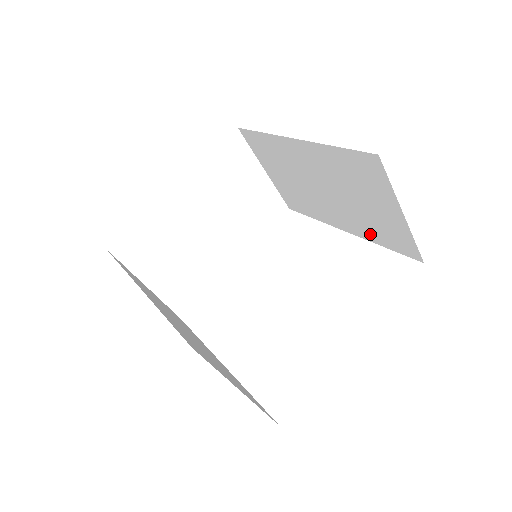
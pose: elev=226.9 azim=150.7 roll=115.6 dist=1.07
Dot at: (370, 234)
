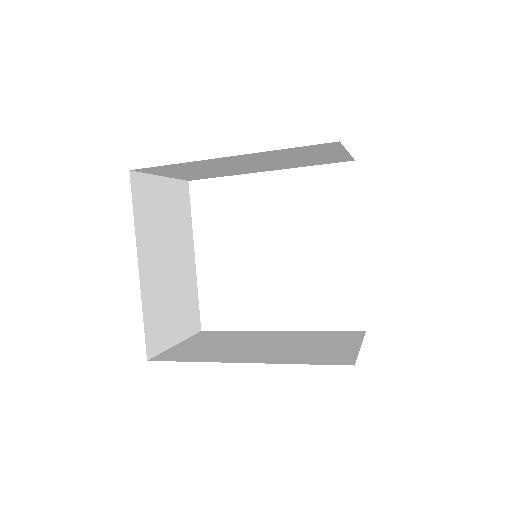
Dot at: (299, 166)
